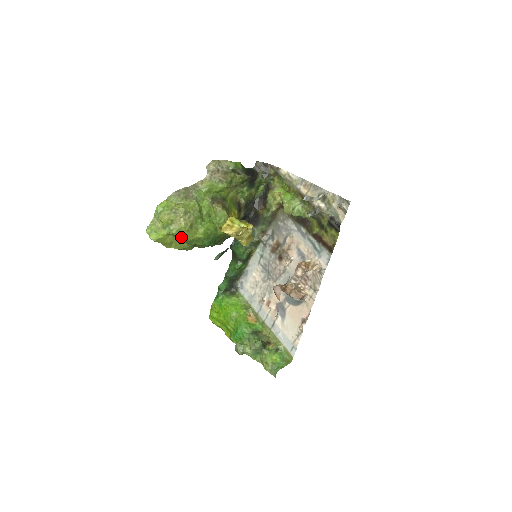
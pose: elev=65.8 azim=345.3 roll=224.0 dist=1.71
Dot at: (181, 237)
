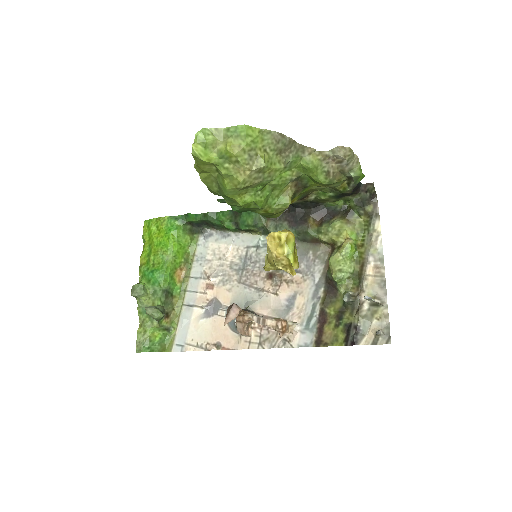
Dot at: (222, 182)
